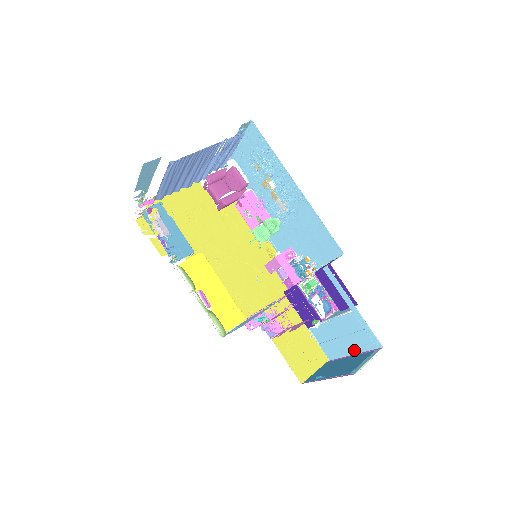
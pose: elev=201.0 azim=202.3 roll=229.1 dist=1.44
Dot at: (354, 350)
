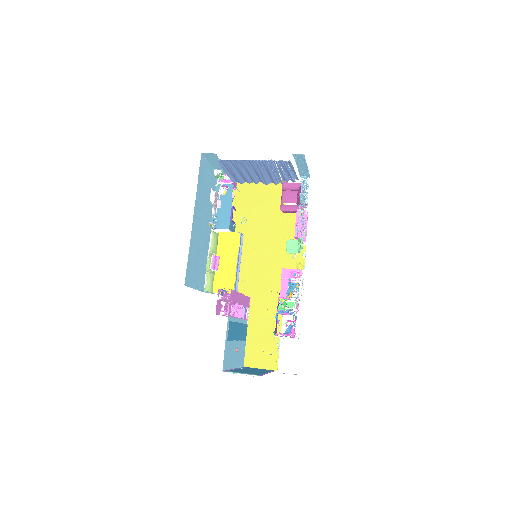
Dot at: occluded
